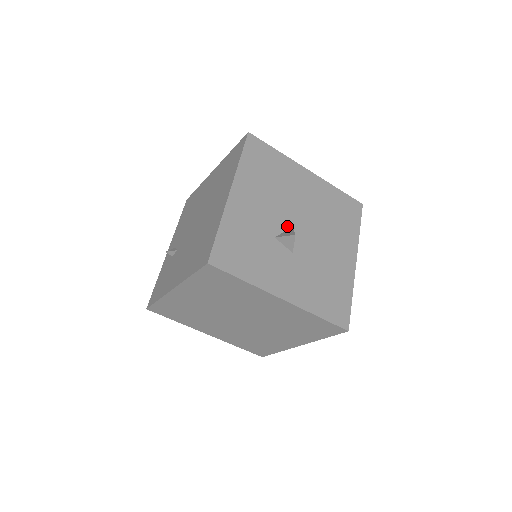
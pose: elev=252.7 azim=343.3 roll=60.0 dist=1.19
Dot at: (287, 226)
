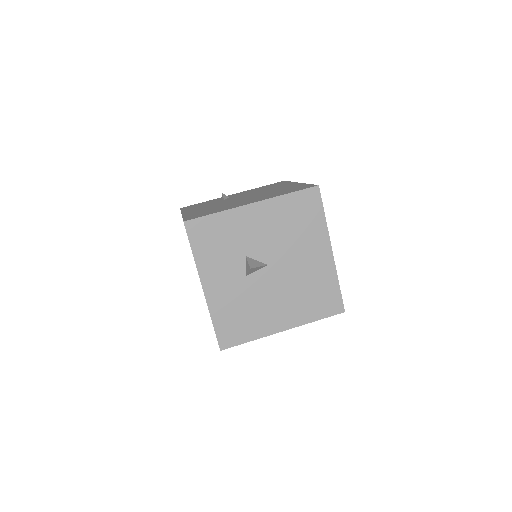
Dot at: (264, 260)
